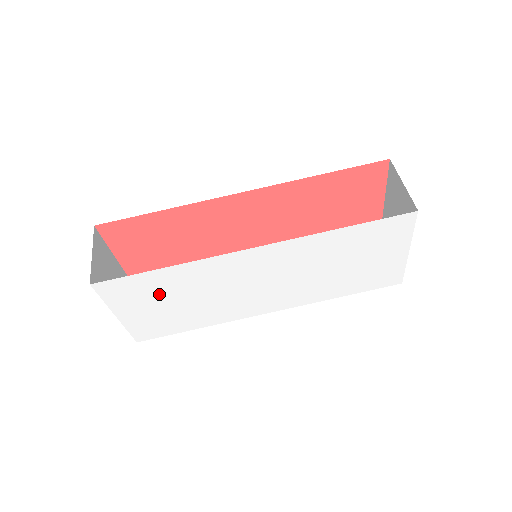
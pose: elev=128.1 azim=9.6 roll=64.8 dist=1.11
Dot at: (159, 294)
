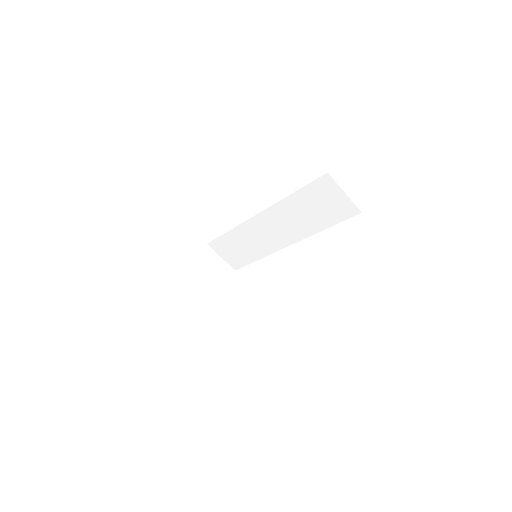
Dot at: occluded
